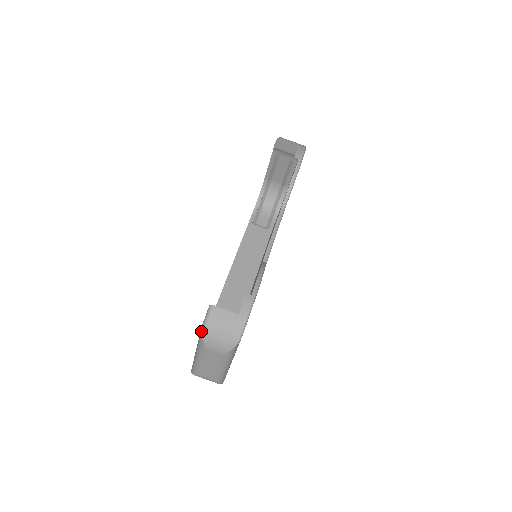
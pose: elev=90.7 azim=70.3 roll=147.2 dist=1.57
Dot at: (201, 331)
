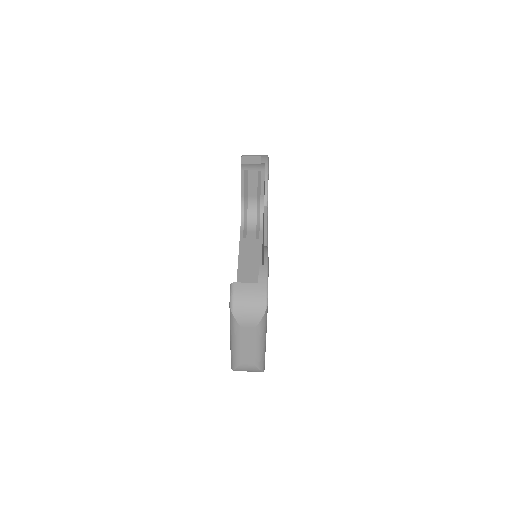
Dot at: (230, 309)
